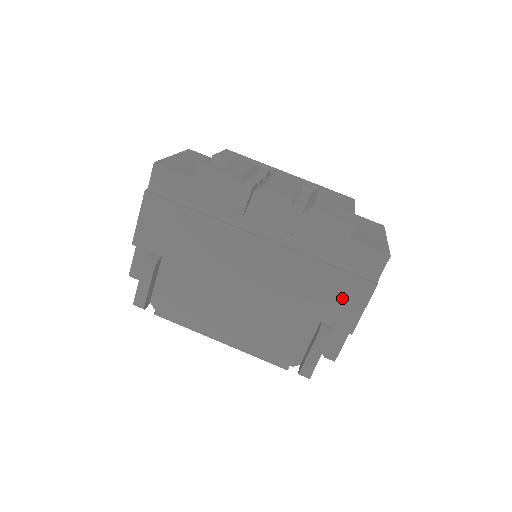
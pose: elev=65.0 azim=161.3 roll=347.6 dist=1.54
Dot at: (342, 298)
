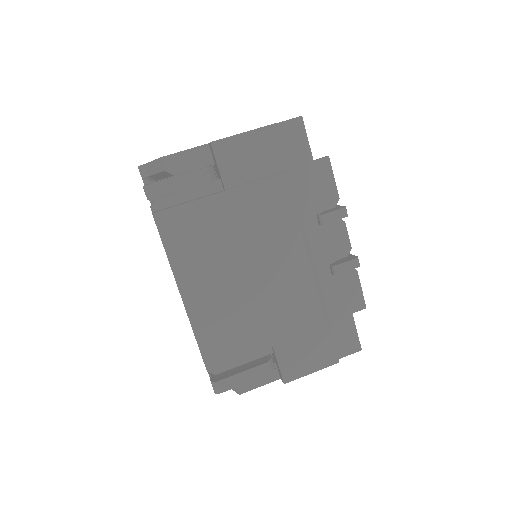
Dot at: (309, 350)
